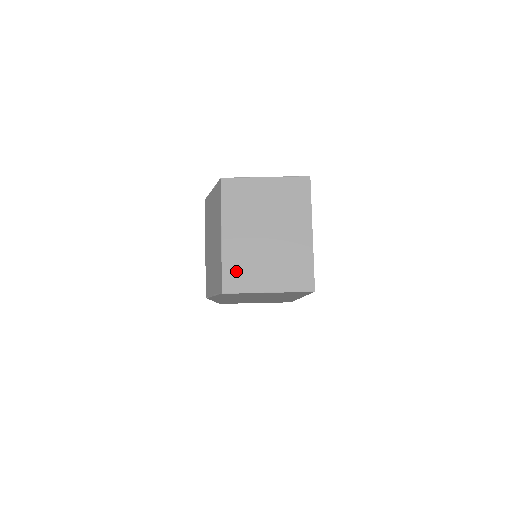
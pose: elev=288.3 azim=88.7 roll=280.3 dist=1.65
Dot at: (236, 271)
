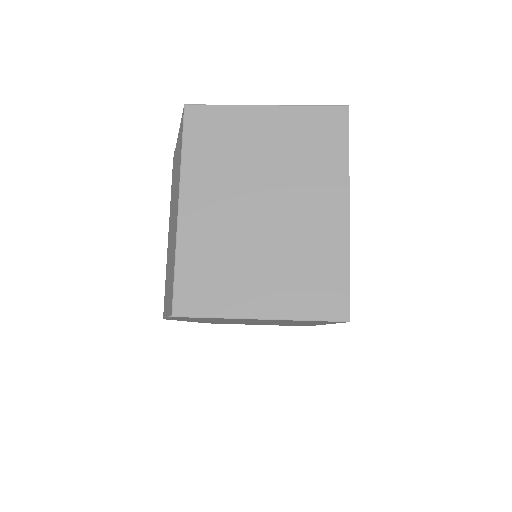
Dot at: (201, 275)
